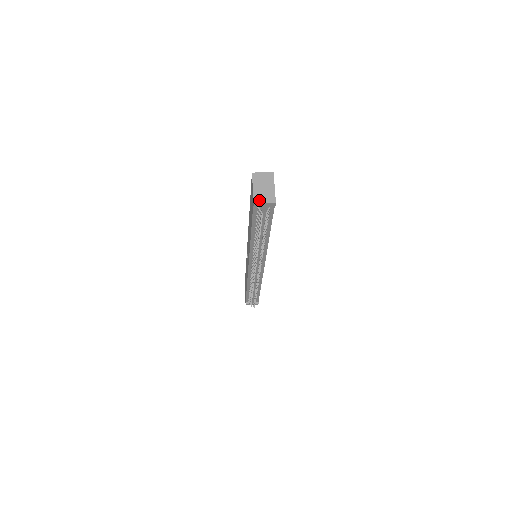
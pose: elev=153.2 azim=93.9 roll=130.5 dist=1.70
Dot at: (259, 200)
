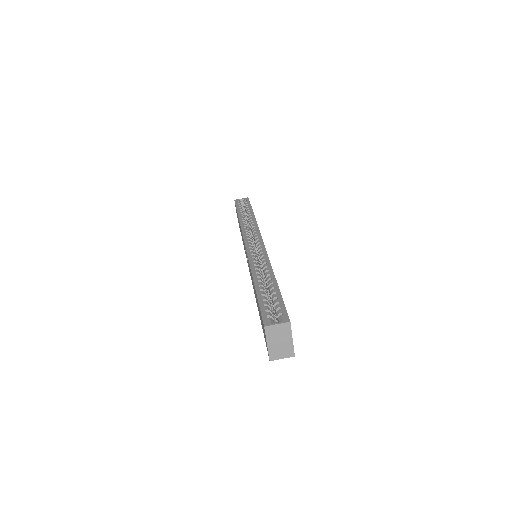
Dot at: (275, 357)
